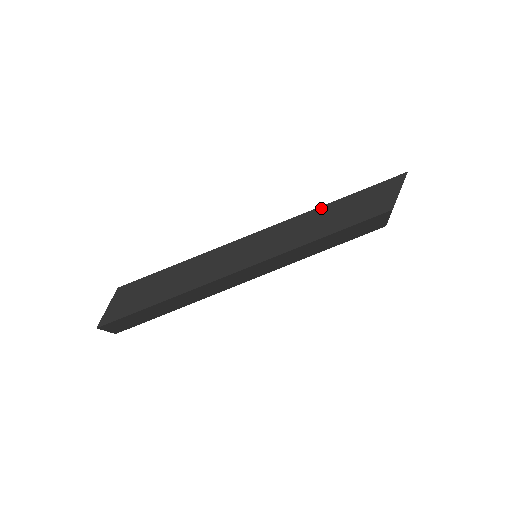
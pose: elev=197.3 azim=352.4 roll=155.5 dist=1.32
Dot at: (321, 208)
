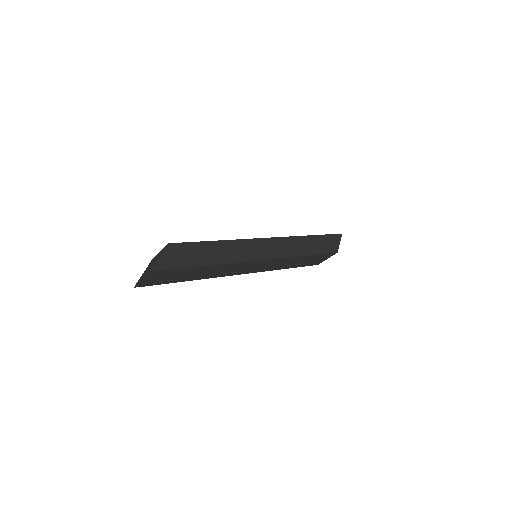
Dot at: (302, 237)
